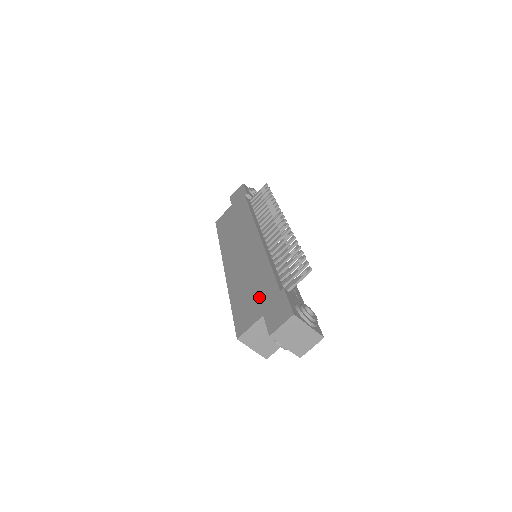
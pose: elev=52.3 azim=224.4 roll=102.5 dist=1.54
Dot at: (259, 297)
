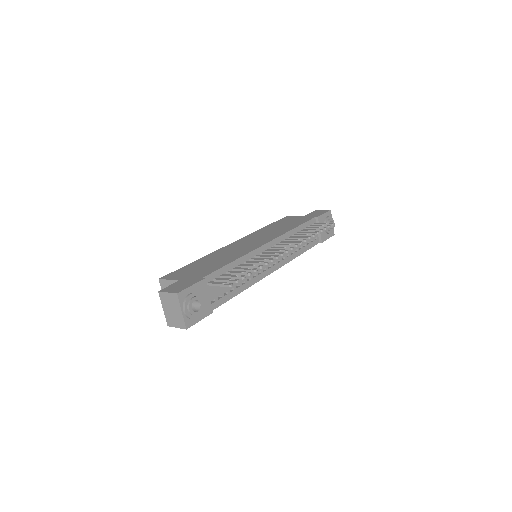
Dot at: (197, 271)
